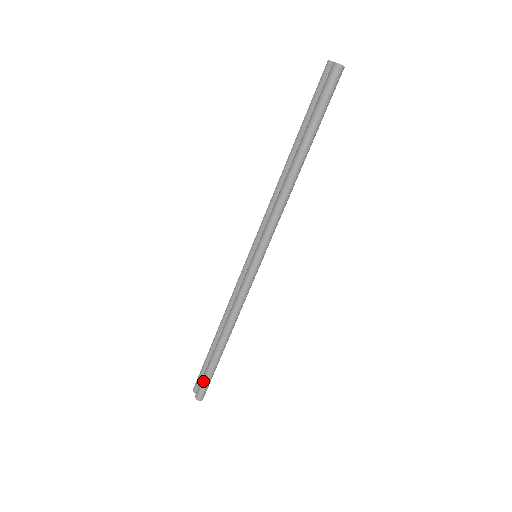
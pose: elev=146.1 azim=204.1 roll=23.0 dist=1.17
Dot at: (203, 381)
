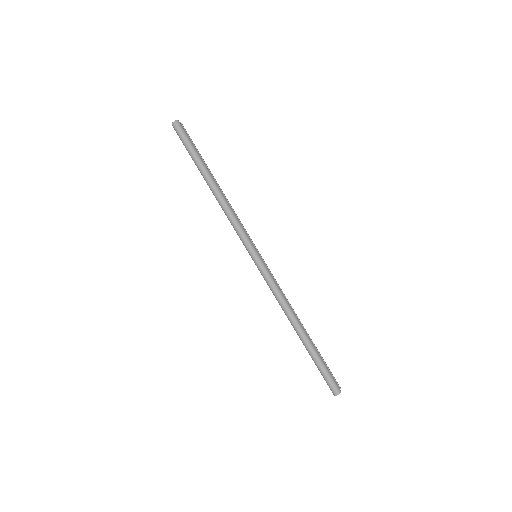
Dot at: occluded
